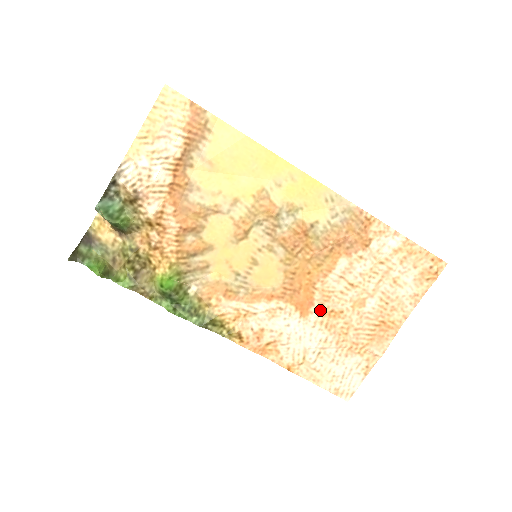
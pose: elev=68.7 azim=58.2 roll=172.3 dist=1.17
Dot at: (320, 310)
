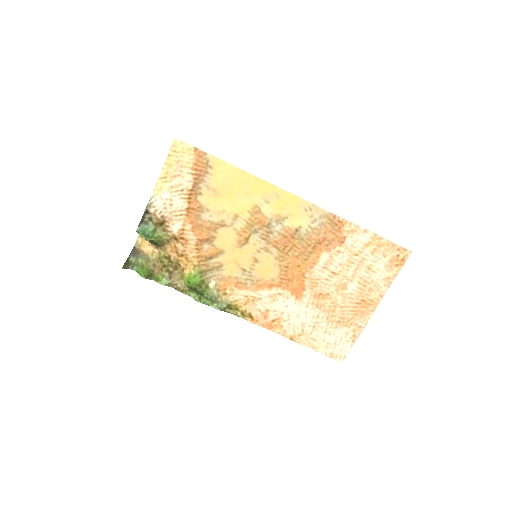
Dot at: (311, 294)
